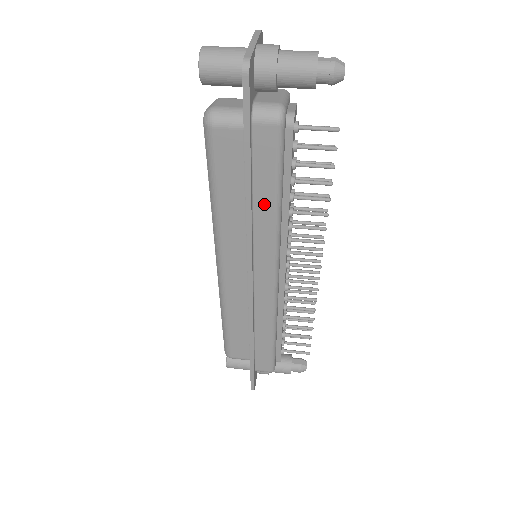
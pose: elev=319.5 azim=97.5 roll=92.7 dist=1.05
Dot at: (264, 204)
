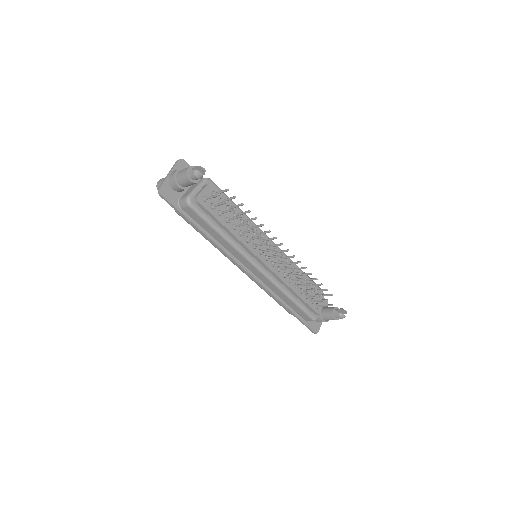
Dot at: (217, 237)
